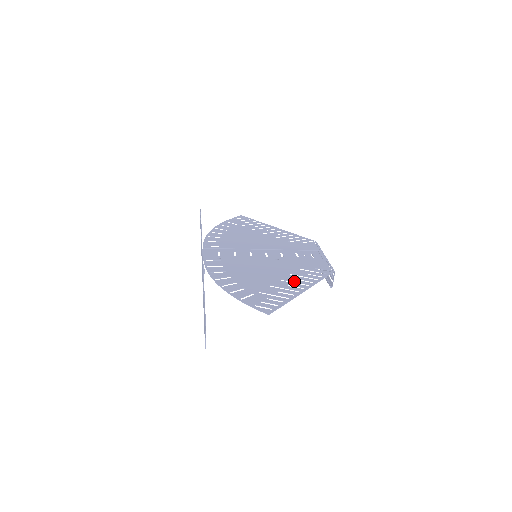
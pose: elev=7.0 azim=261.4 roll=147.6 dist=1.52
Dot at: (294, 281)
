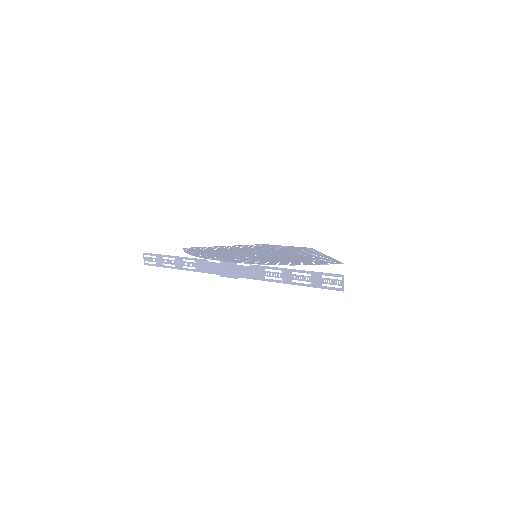
Dot at: (310, 254)
